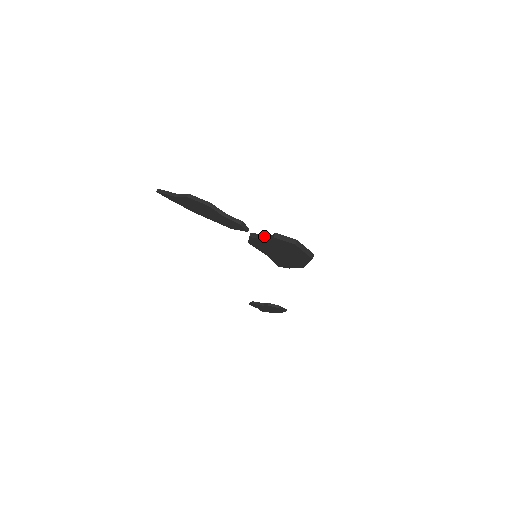
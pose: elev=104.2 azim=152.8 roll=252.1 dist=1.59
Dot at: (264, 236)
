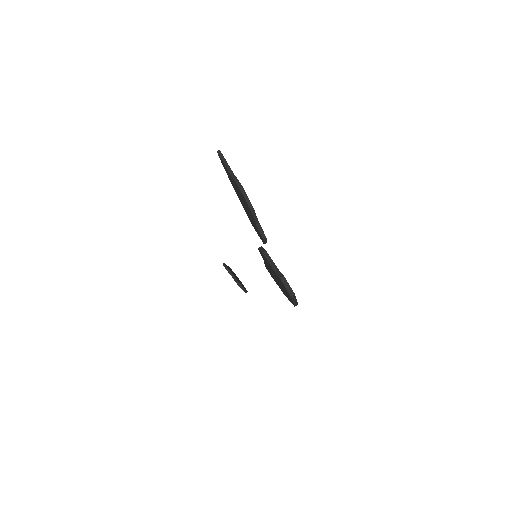
Dot at: (274, 264)
